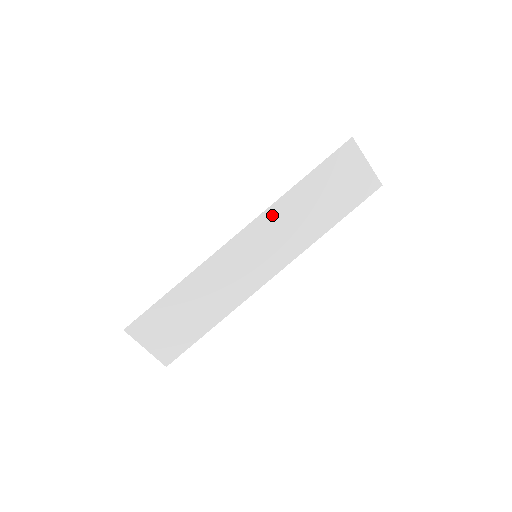
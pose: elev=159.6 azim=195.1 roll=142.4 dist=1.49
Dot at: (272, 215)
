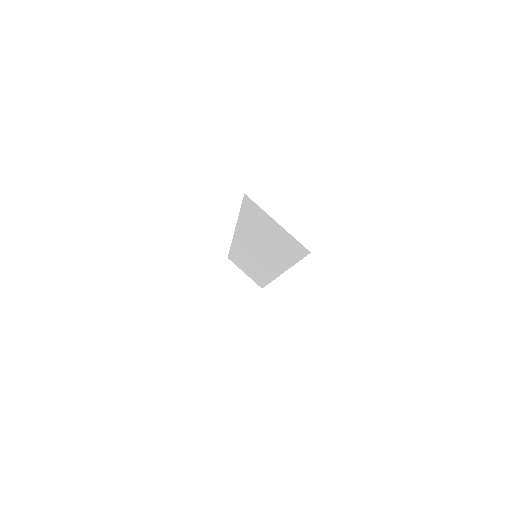
Dot at: (242, 233)
